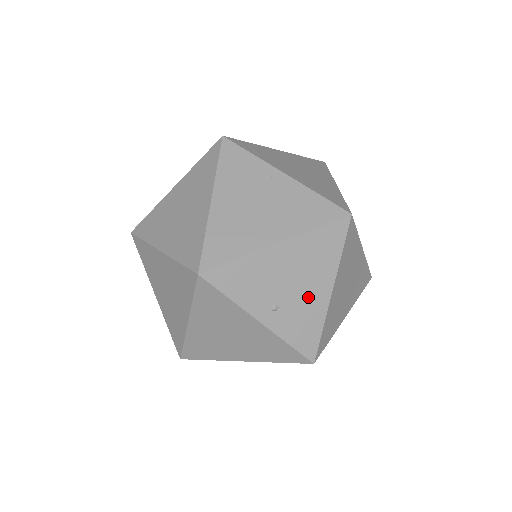
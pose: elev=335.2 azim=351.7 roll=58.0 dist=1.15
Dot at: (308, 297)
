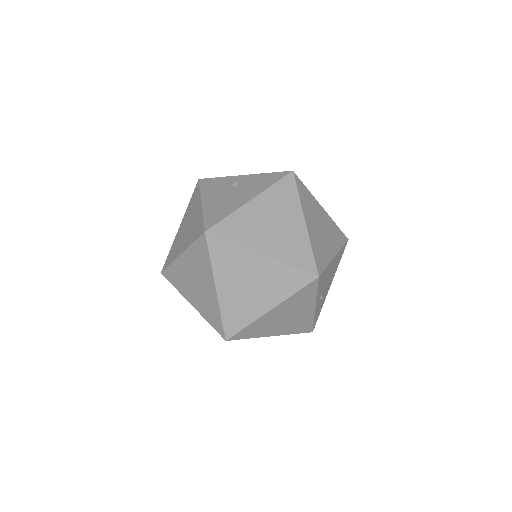
Dot at: occluded
